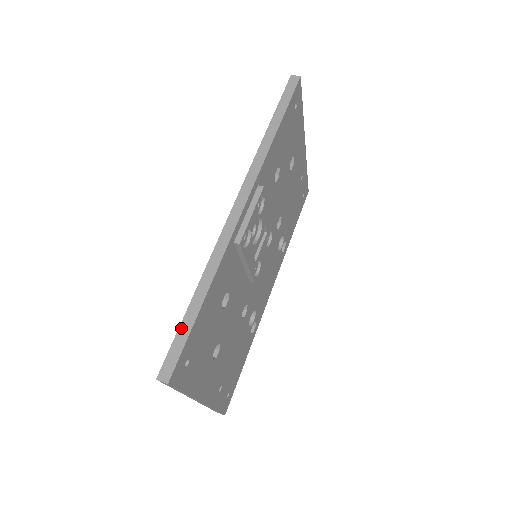
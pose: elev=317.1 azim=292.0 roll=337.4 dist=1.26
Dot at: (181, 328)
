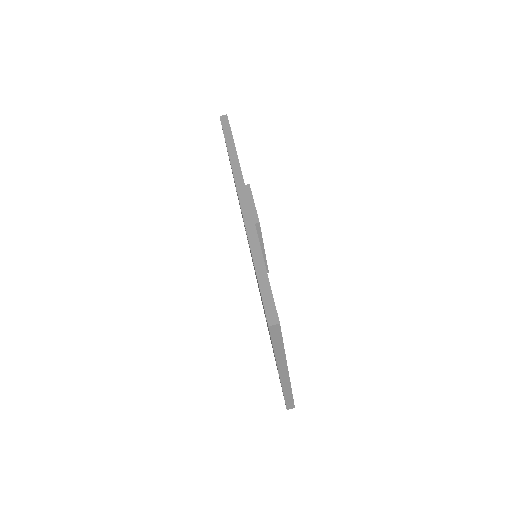
Dot at: (261, 286)
